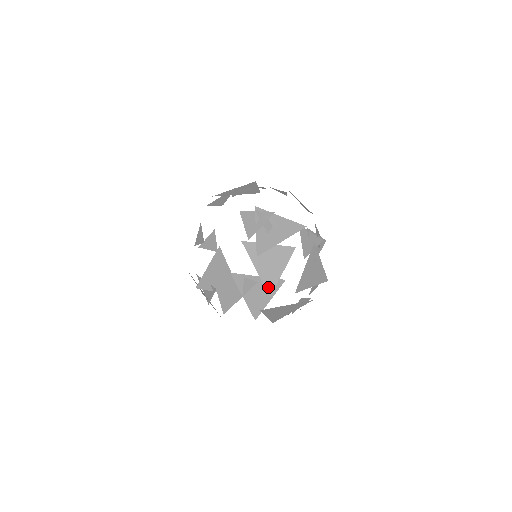
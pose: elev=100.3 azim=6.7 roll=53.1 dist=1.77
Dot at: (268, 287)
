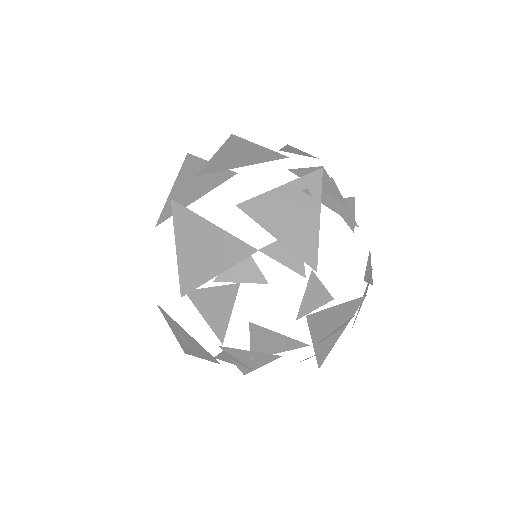
Dot at: (207, 169)
